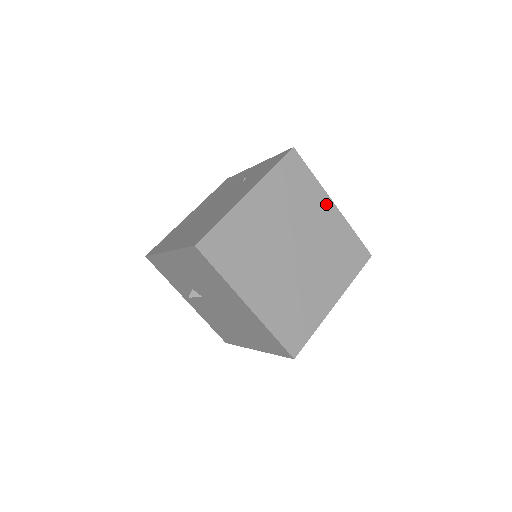
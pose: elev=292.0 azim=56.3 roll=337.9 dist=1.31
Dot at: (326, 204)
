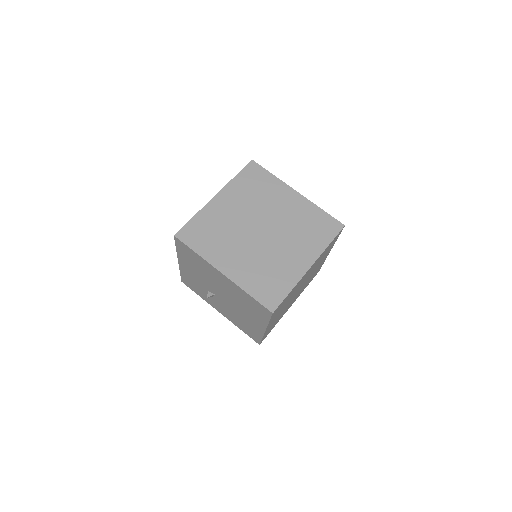
Dot at: (289, 193)
